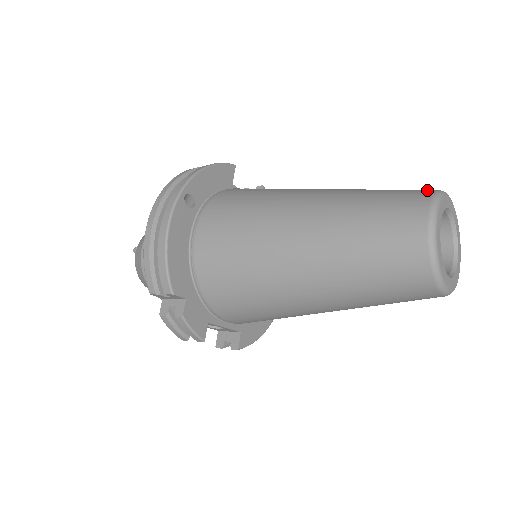
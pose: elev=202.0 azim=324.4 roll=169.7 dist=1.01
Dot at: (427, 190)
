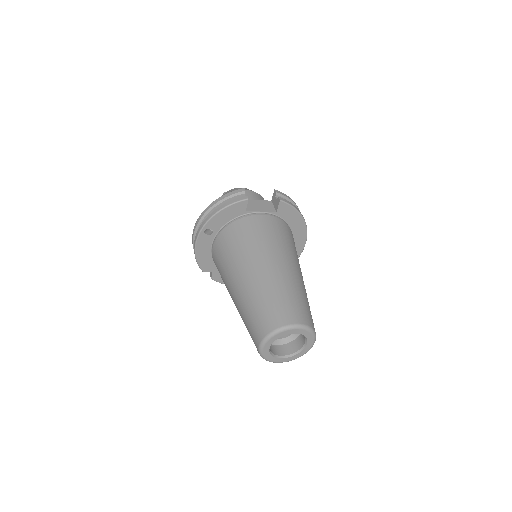
Dot at: (276, 323)
